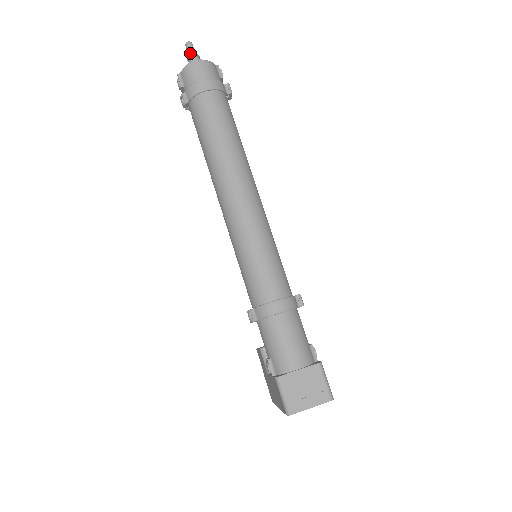
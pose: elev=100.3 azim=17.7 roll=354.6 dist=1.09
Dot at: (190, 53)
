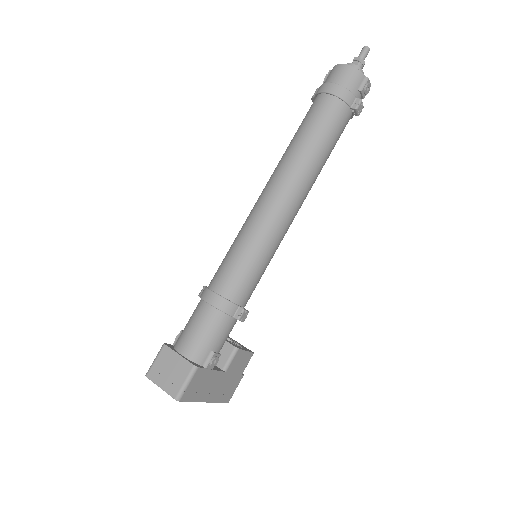
Dot at: (358, 57)
